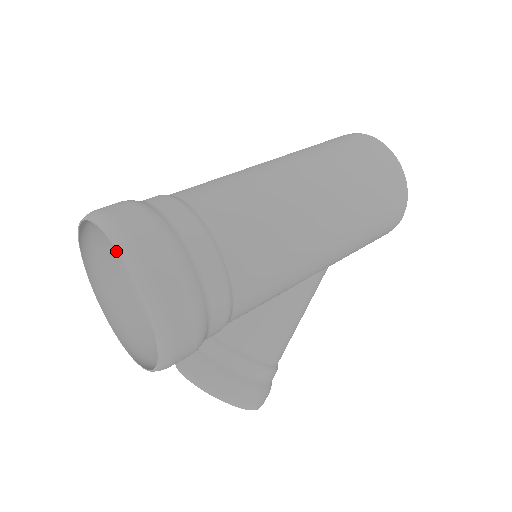
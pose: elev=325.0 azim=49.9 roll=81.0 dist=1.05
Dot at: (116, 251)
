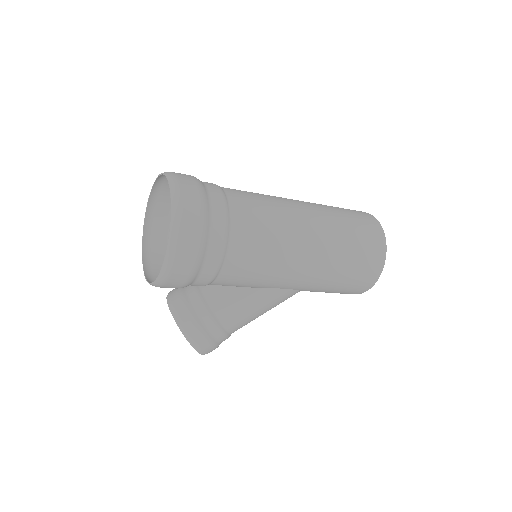
Dot at: occluded
